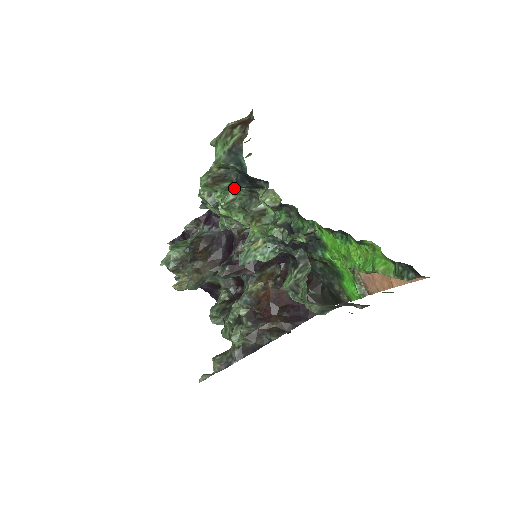
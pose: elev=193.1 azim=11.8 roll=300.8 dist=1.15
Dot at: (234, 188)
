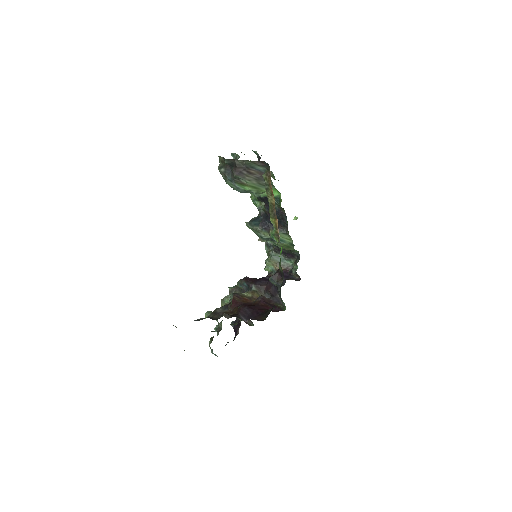
Dot at: occluded
